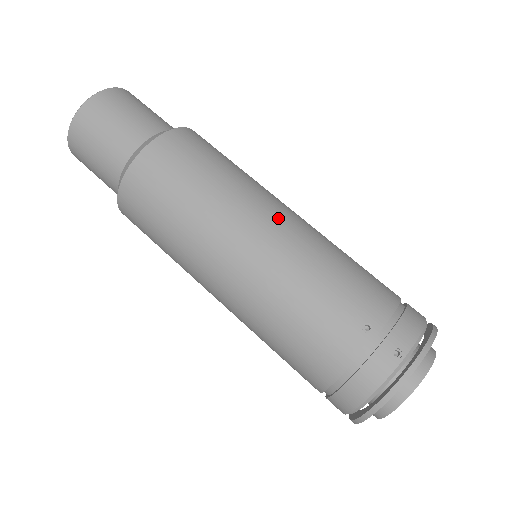
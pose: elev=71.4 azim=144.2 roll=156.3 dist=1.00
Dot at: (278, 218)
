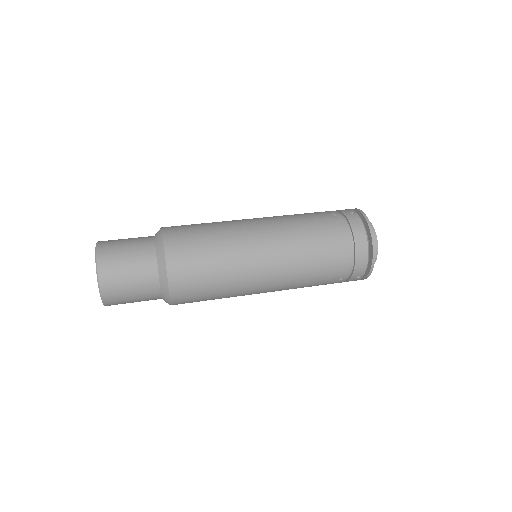
Dot at: (253, 218)
